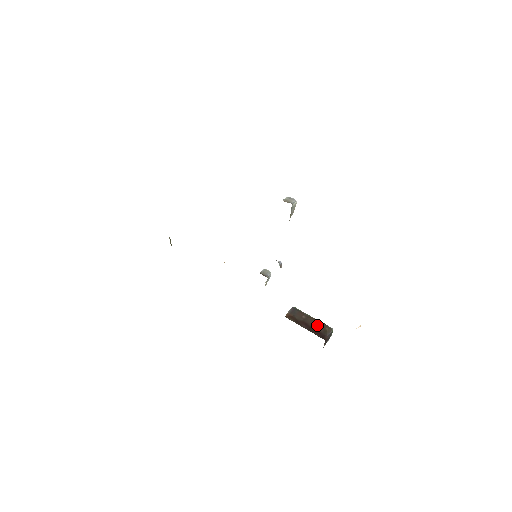
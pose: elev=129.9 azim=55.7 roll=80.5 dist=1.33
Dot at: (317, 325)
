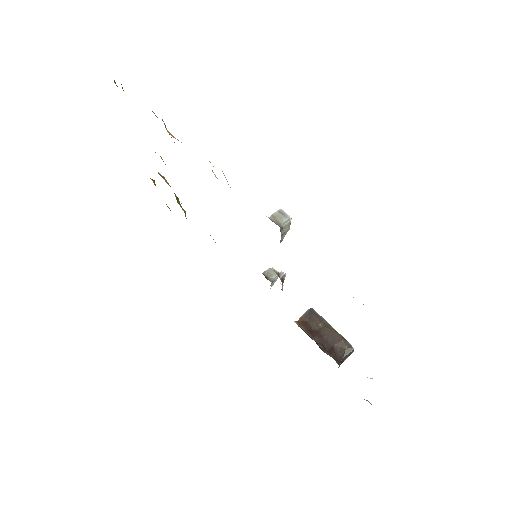
Dot at: (334, 340)
